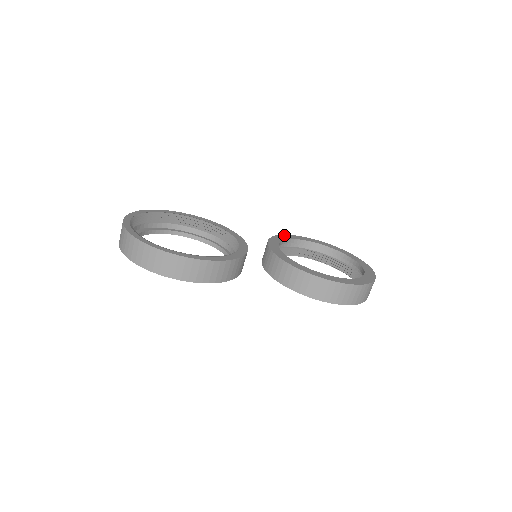
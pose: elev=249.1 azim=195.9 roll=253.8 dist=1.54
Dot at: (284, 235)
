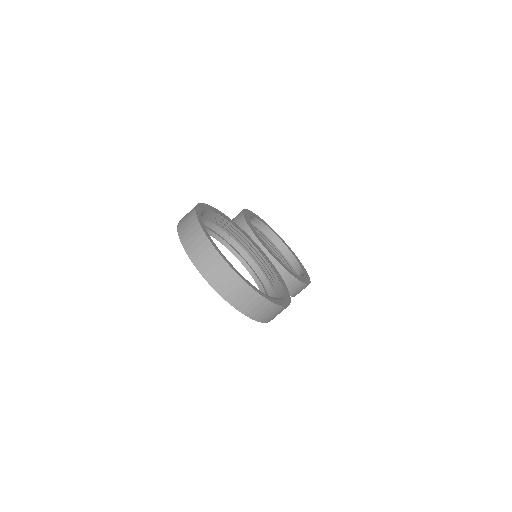
Dot at: (244, 213)
